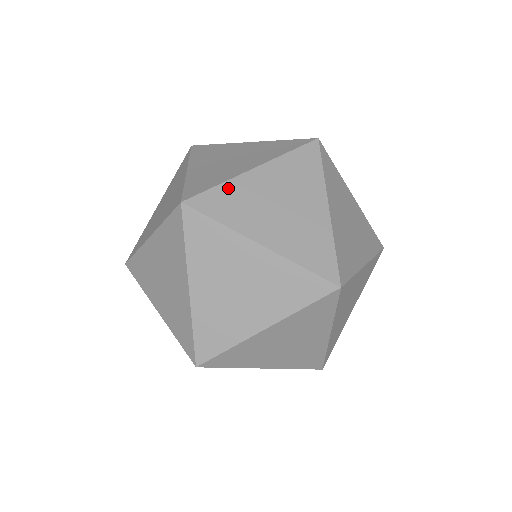
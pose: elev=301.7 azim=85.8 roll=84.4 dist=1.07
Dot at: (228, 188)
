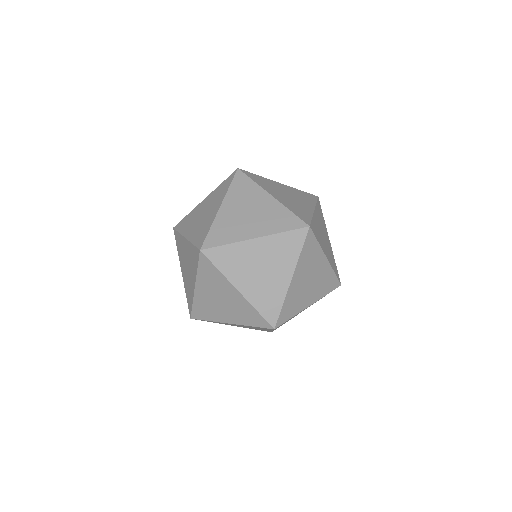
Dot at: (287, 301)
